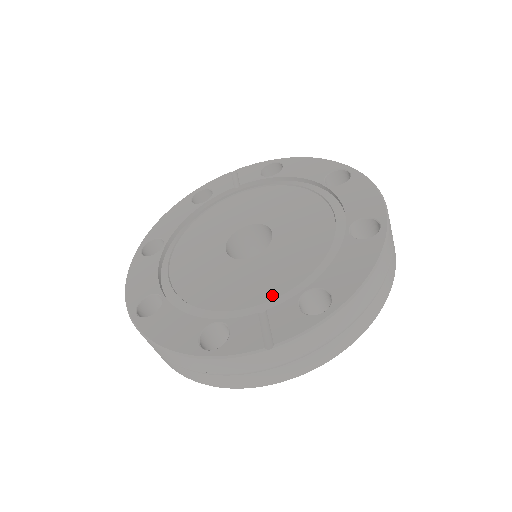
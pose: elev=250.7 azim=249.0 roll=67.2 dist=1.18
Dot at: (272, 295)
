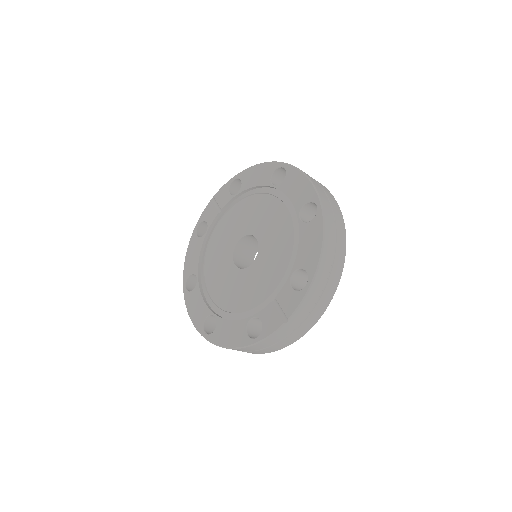
Dot at: (274, 285)
